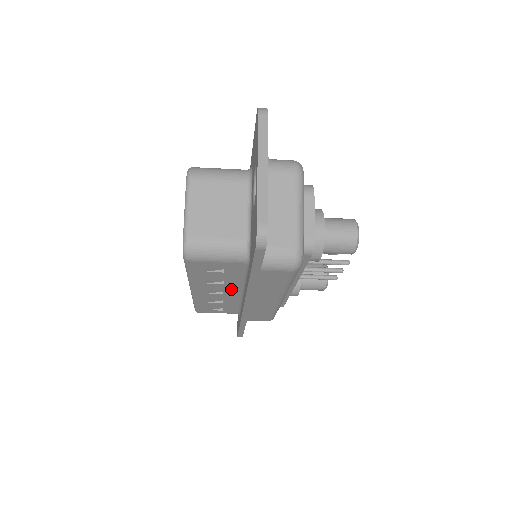
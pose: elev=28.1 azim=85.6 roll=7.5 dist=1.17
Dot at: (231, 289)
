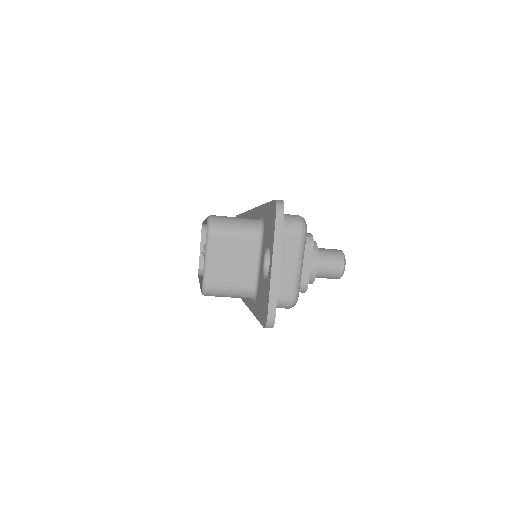
Dot at: occluded
